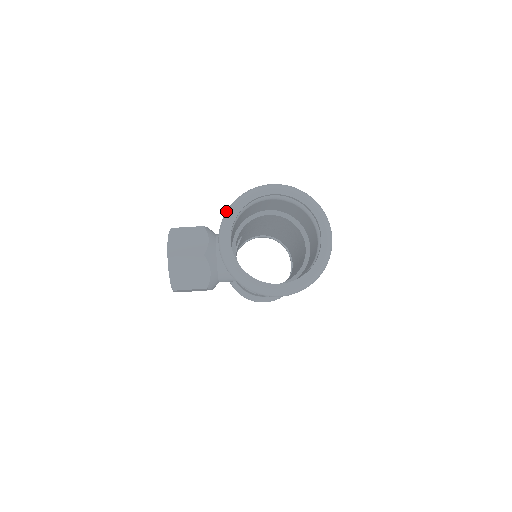
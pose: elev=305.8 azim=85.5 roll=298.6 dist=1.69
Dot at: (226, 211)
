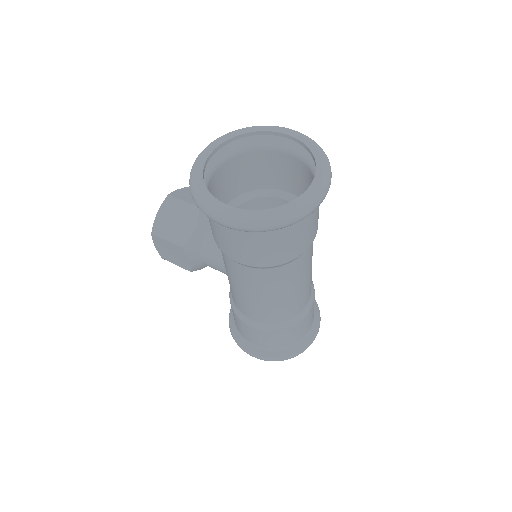
Dot at: occluded
